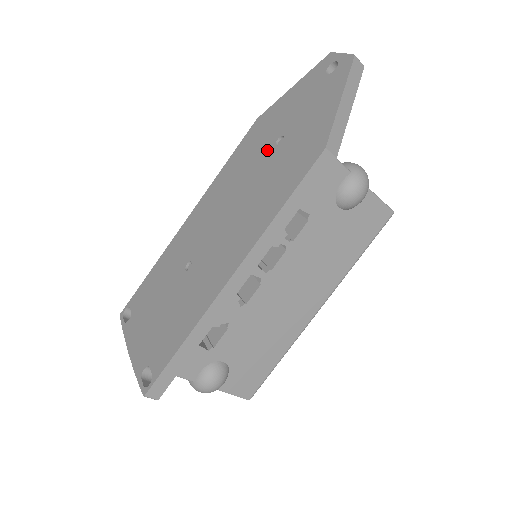
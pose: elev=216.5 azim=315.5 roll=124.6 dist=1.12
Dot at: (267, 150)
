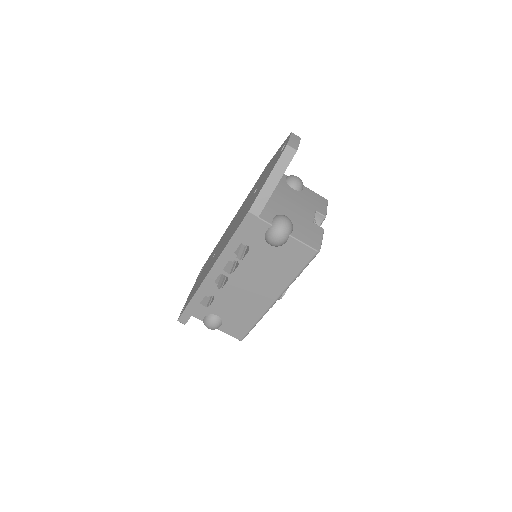
Dot at: (252, 194)
